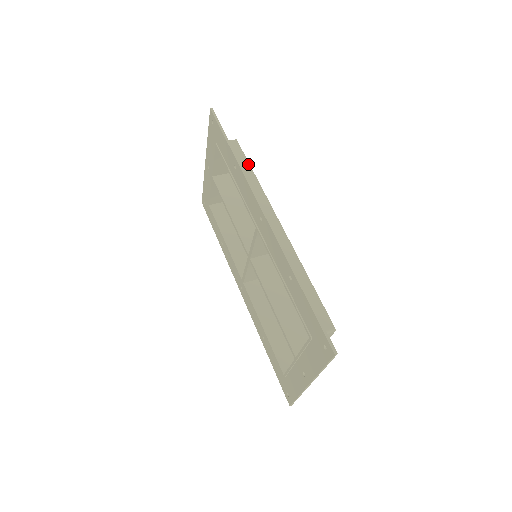
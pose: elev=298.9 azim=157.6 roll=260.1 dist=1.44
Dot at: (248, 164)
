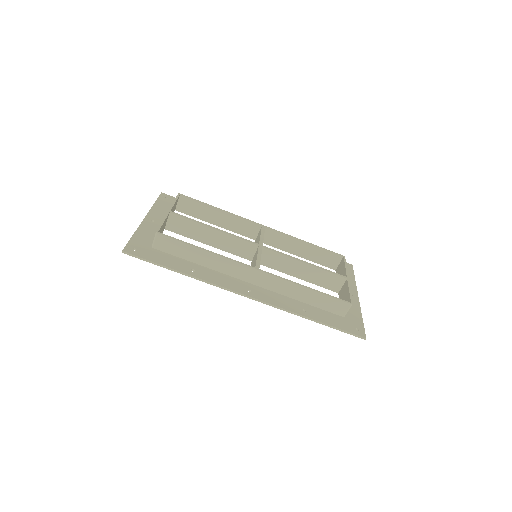
Dot at: (189, 246)
